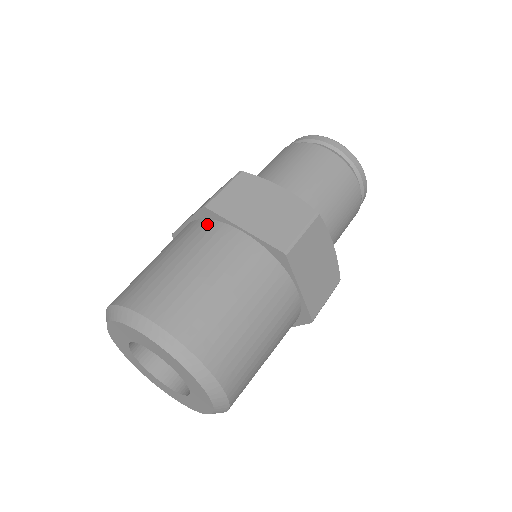
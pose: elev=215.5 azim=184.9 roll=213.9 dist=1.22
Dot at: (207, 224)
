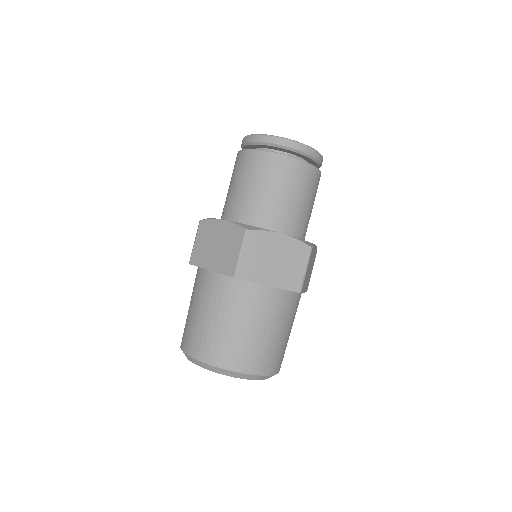
Dot at: (238, 284)
